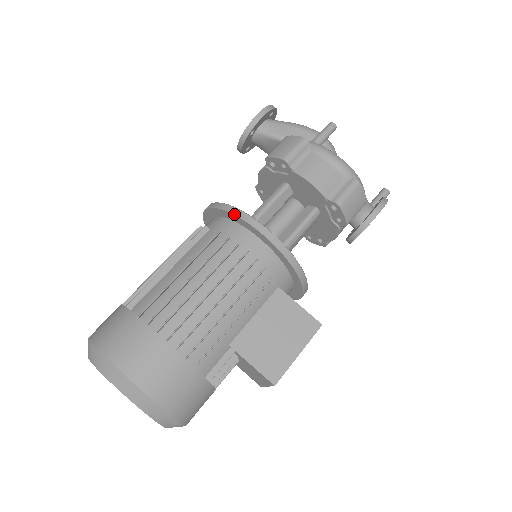
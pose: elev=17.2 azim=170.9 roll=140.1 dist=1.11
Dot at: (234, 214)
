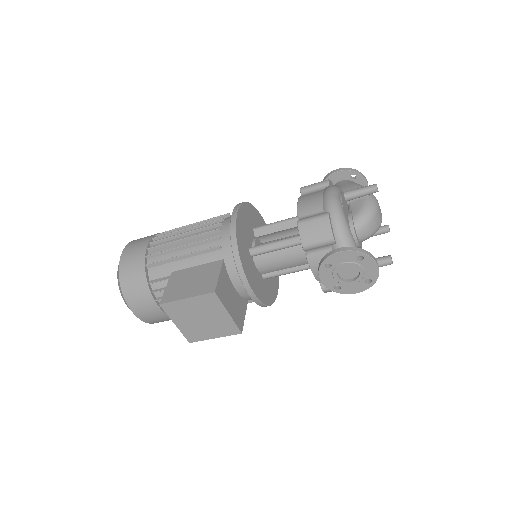
Dot at: occluded
